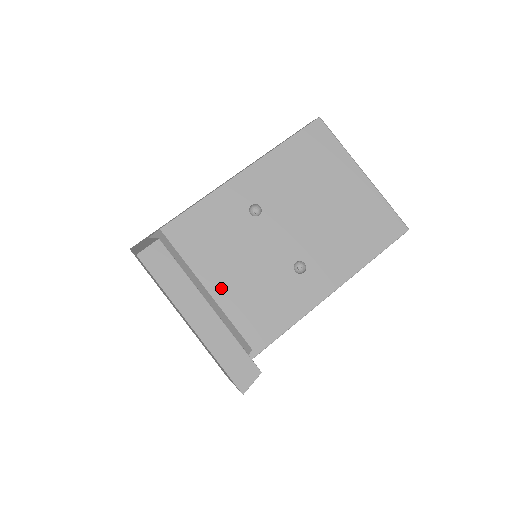
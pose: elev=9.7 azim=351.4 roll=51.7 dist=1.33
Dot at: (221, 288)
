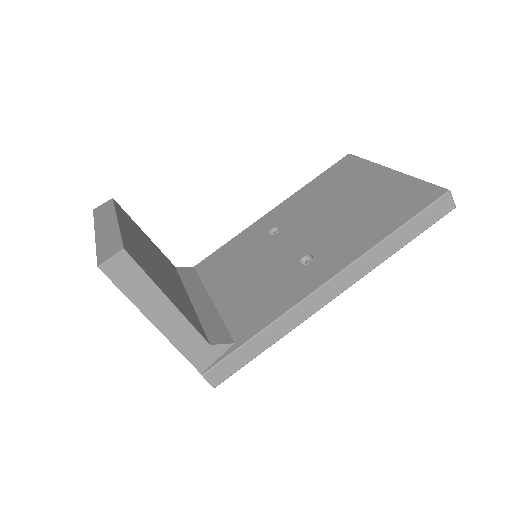
Dot at: (224, 295)
